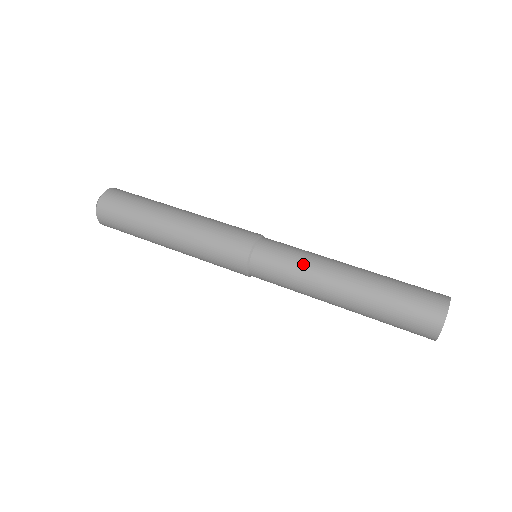
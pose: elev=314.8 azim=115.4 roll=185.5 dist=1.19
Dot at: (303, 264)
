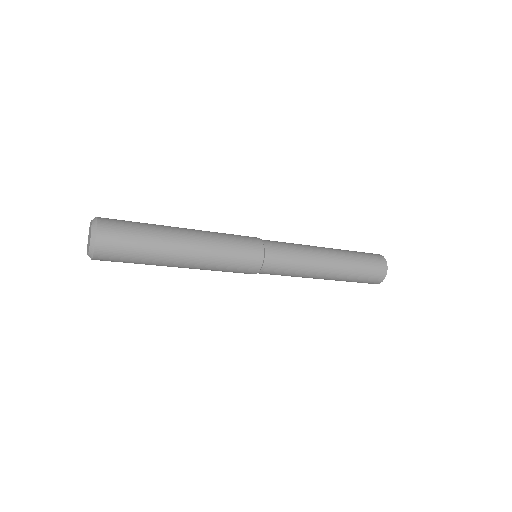
Dot at: (298, 244)
